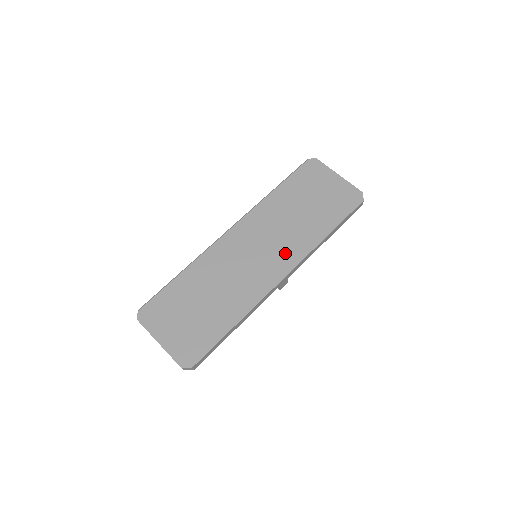
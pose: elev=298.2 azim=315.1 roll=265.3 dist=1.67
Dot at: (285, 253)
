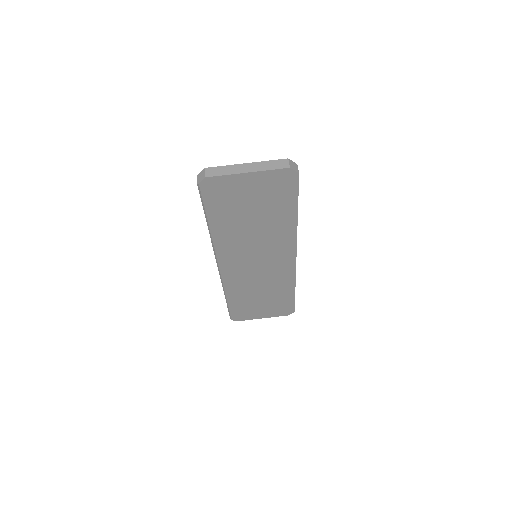
Dot at: (278, 249)
